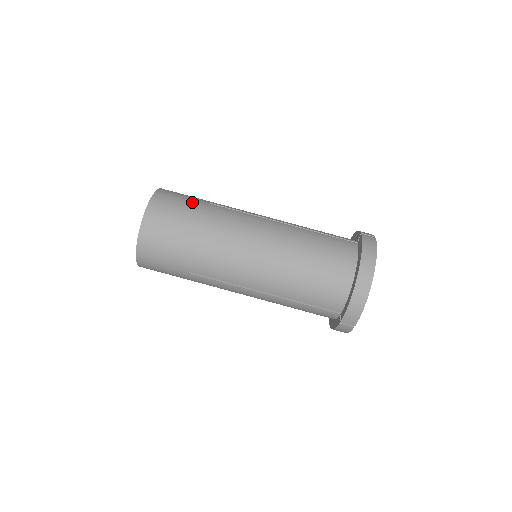
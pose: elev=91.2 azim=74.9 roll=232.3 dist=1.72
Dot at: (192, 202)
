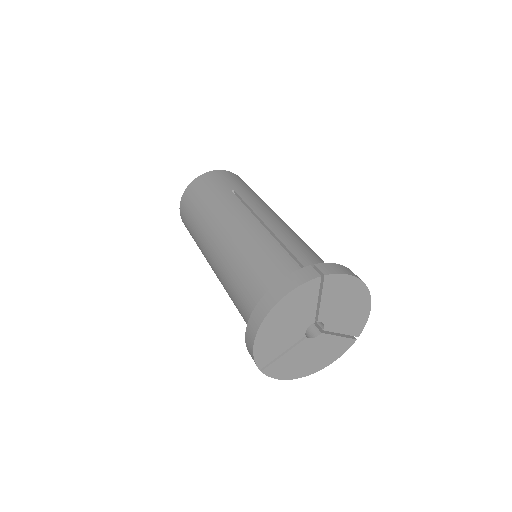
Dot at: occluded
